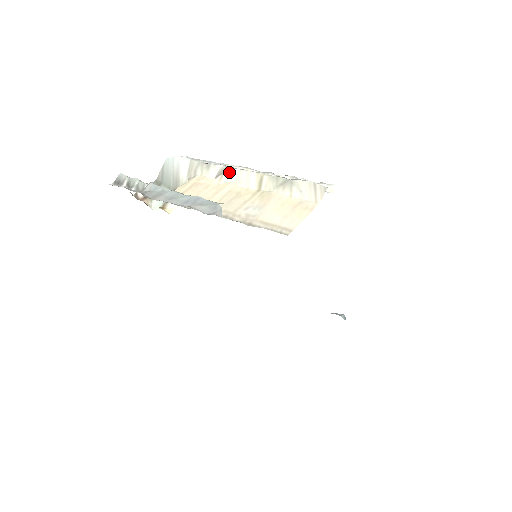
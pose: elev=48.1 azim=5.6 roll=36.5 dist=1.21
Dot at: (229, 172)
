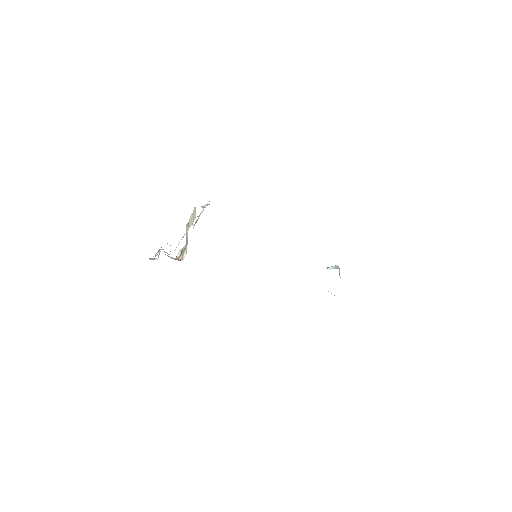
Dot at: (189, 222)
